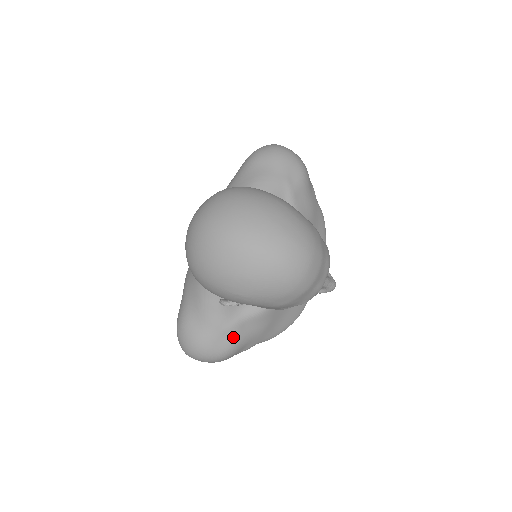
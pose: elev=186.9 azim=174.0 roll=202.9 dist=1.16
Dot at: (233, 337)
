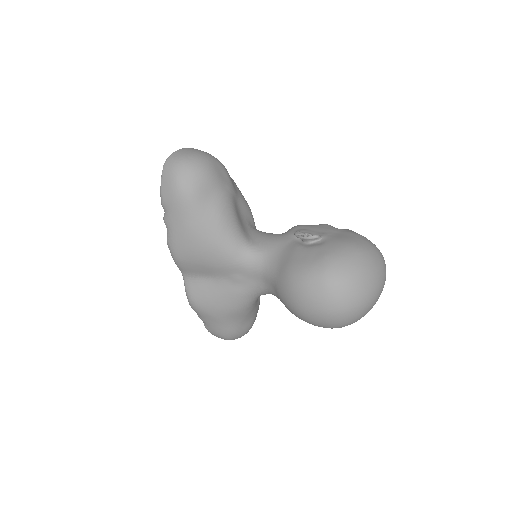
Dot at: occluded
